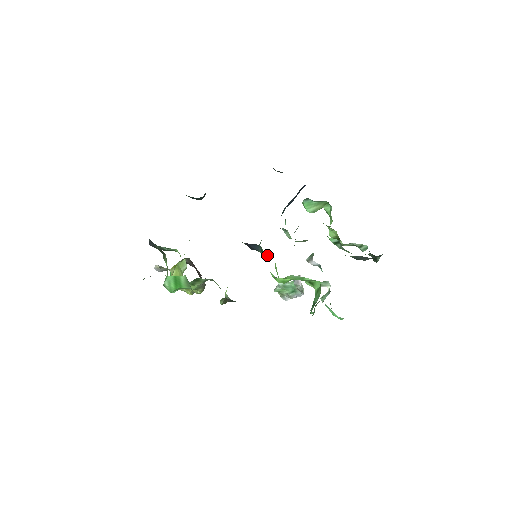
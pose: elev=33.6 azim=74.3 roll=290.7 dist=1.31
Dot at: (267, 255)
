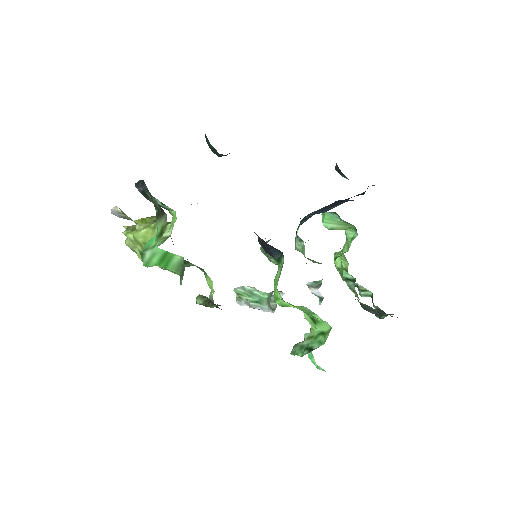
Dot at: (275, 264)
